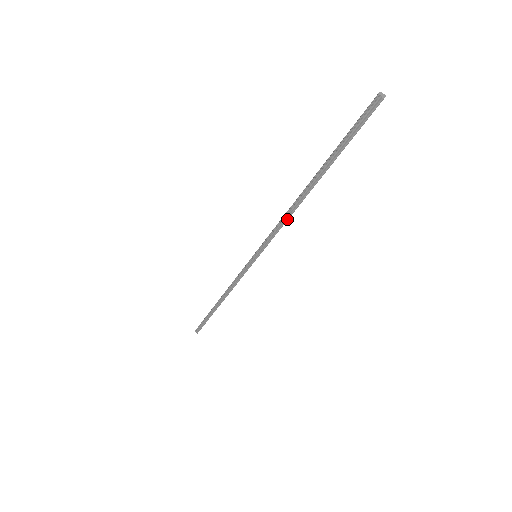
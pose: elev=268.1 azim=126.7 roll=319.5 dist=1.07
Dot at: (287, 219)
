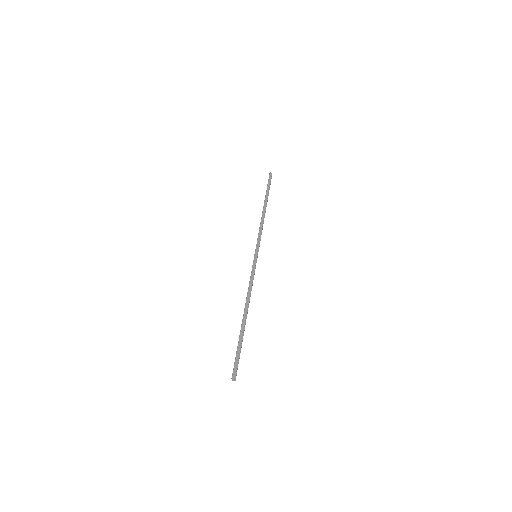
Dot at: (248, 292)
